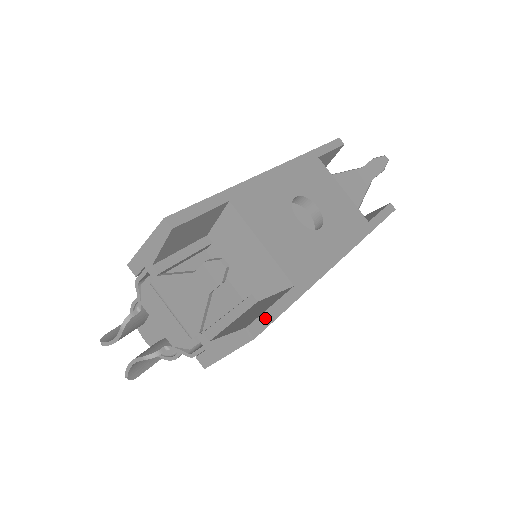
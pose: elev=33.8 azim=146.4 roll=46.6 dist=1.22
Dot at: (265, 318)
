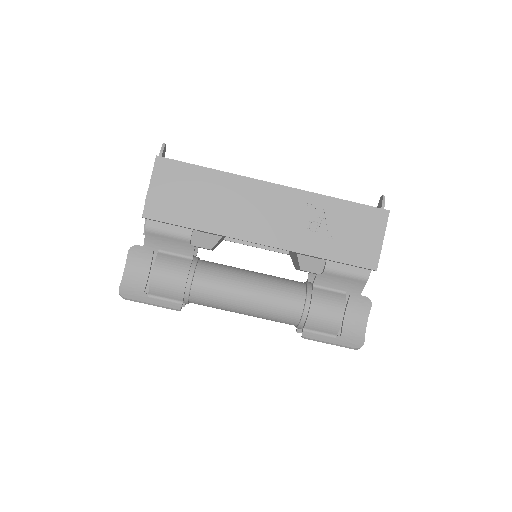
Dot at: (173, 160)
